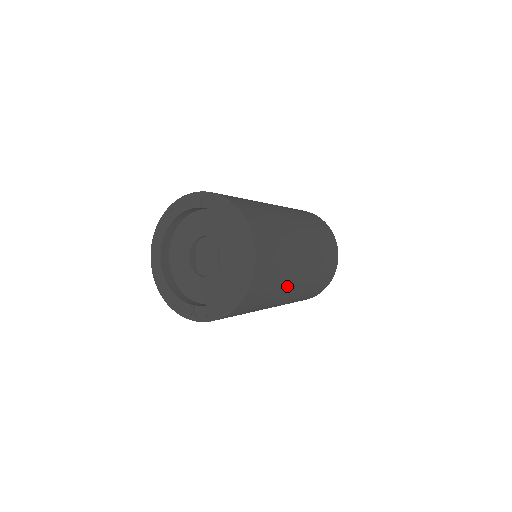
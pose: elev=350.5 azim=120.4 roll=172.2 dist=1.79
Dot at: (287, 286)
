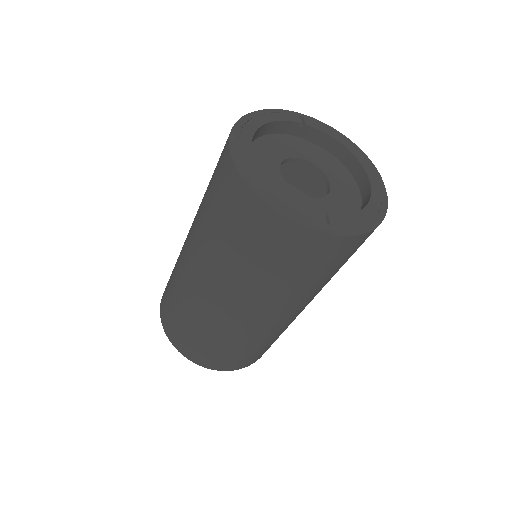
Dot at: occluded
